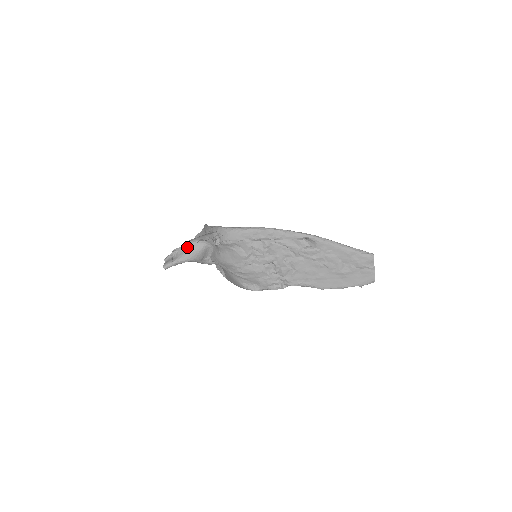
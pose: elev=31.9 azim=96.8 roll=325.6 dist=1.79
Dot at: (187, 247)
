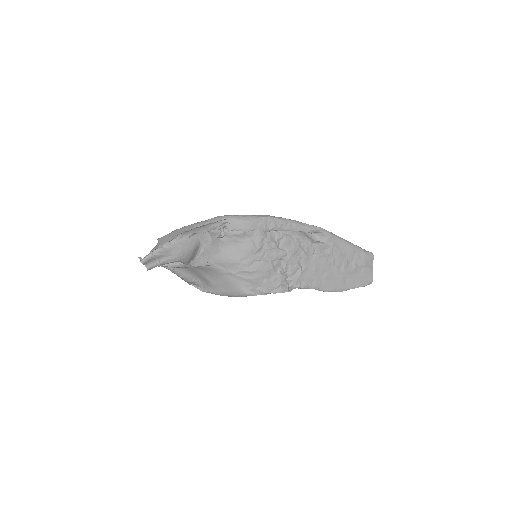
Dot at: (176, 243)
